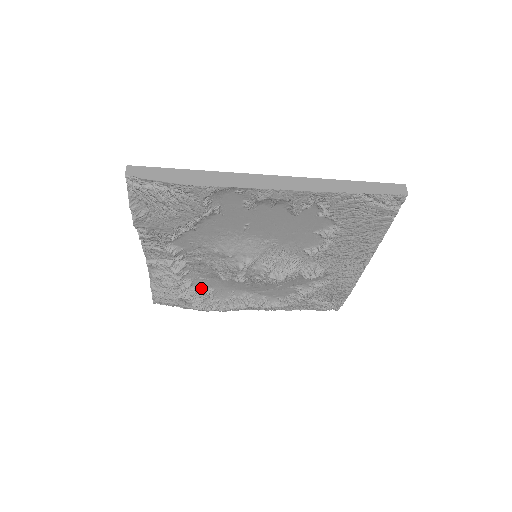
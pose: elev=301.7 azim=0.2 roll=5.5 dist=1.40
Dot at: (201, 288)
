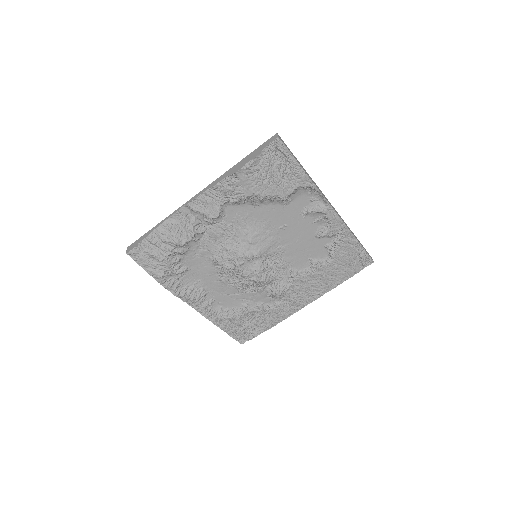
Dot at: (183, 262)
